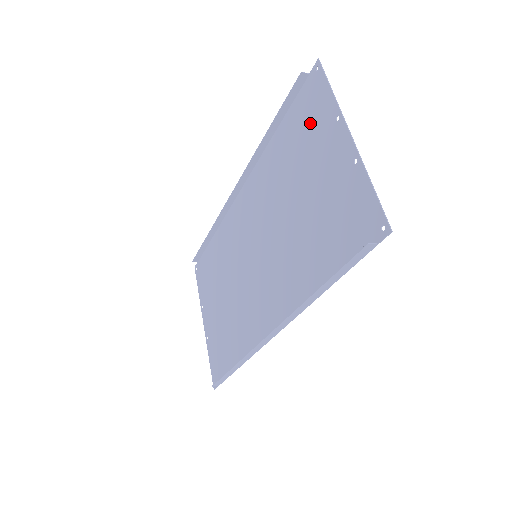
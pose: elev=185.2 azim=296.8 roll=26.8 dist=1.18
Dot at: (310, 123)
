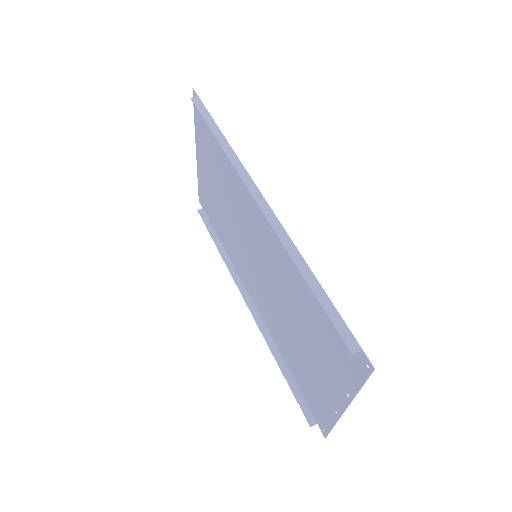
Dot at: (335, 351)
